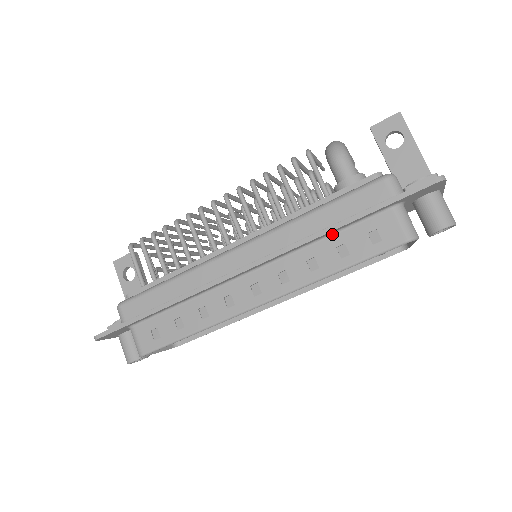
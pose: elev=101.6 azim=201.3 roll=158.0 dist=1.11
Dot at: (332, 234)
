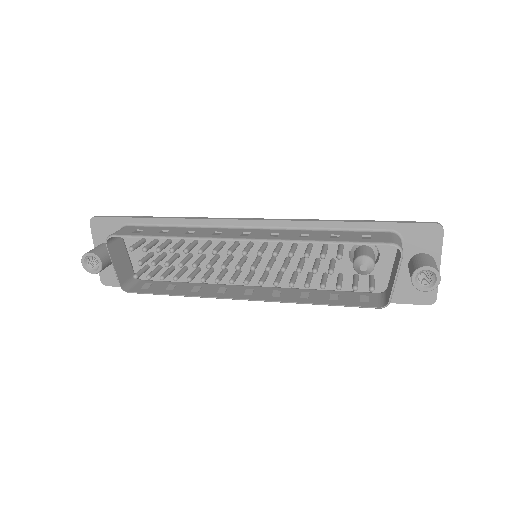
Dot at: (333, 230)
